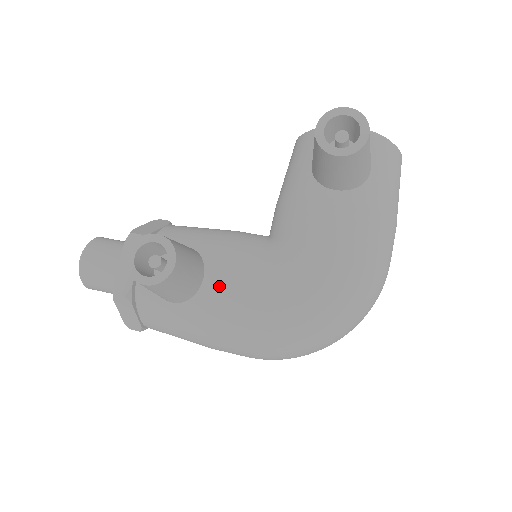
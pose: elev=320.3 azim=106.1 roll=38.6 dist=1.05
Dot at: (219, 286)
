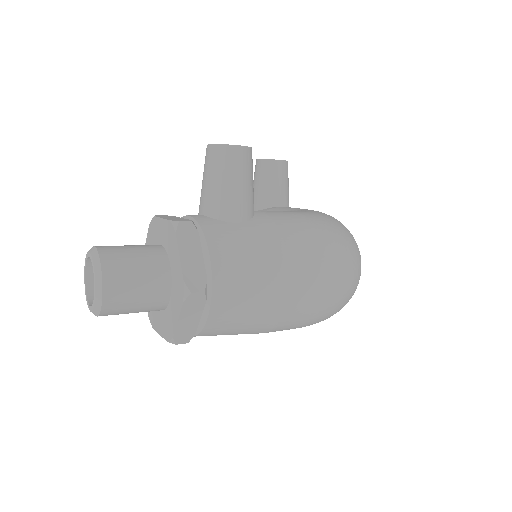
Dot at: (267, 211)
